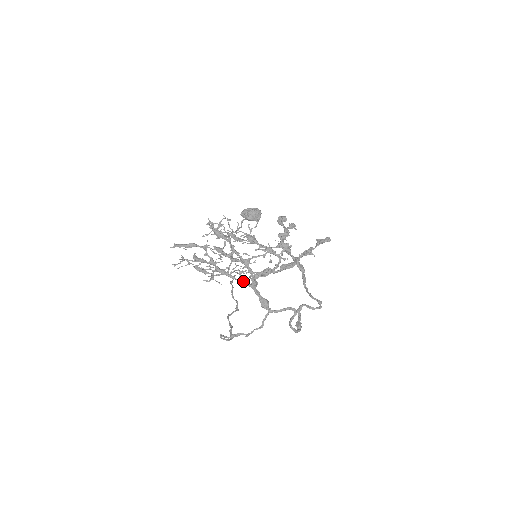
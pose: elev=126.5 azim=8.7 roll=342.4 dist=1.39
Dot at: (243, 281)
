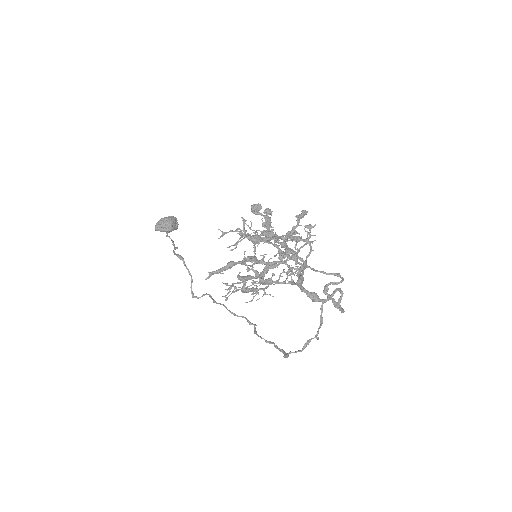
Dot at: (293, 282)
